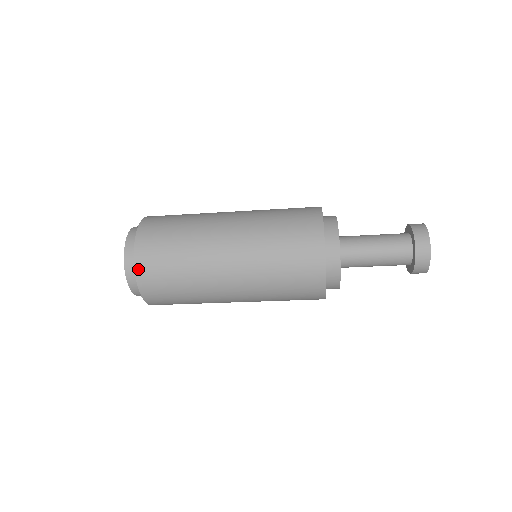
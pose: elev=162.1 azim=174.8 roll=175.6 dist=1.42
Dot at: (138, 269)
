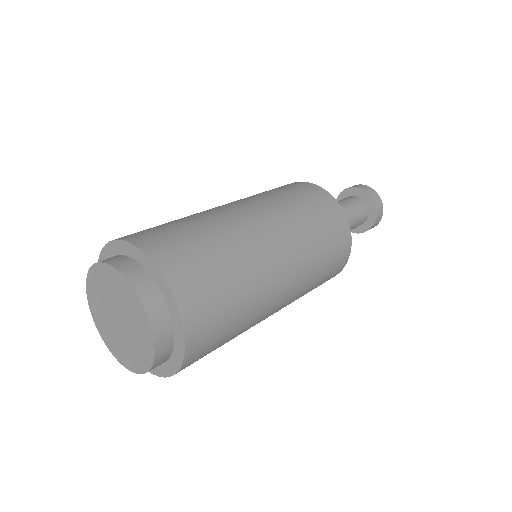
Dot at: (175, 287)
